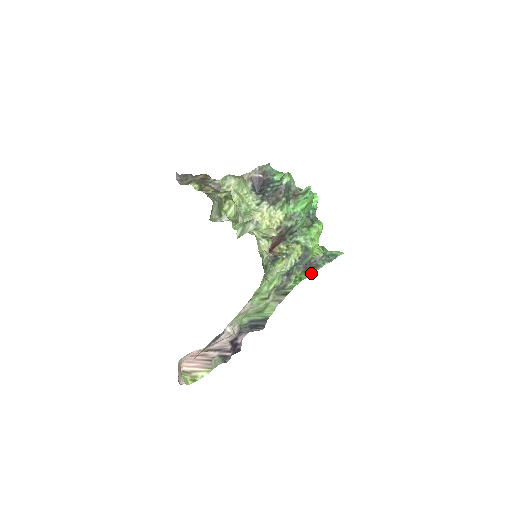
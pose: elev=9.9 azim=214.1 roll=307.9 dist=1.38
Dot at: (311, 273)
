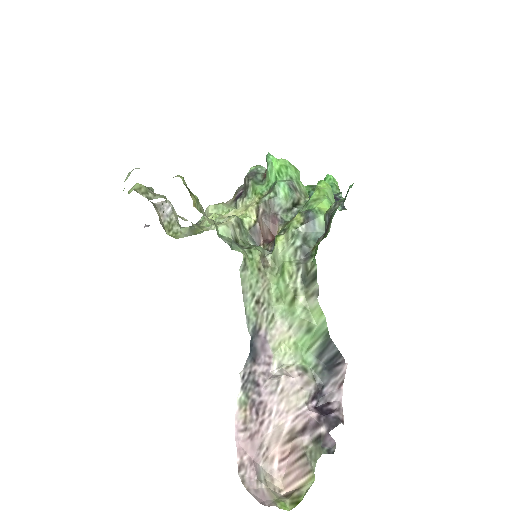
Dot at: (328, 231)
